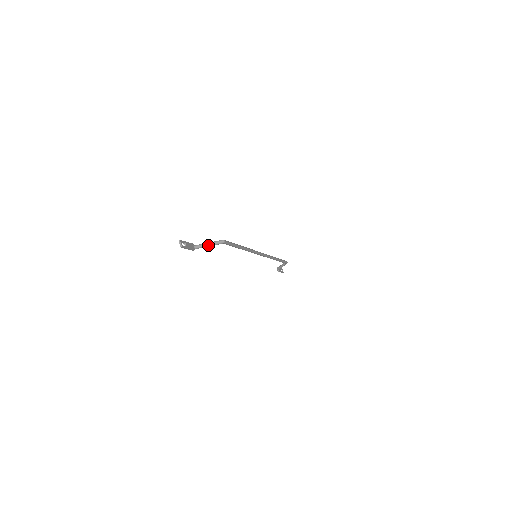
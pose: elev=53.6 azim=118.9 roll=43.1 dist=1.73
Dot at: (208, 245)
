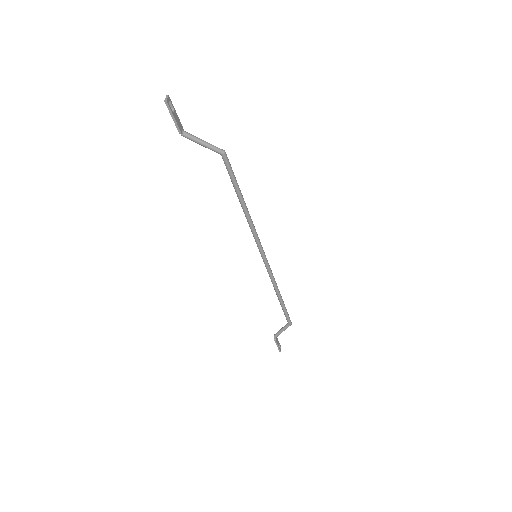
Dot at: (202, 141)
